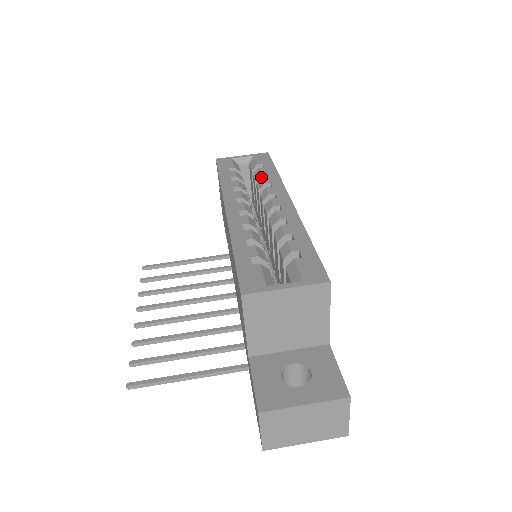
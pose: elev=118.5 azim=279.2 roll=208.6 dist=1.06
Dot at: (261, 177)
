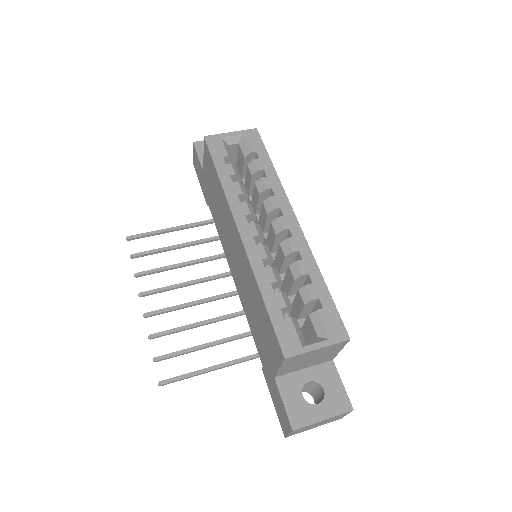
Dot at: (258, 173)
